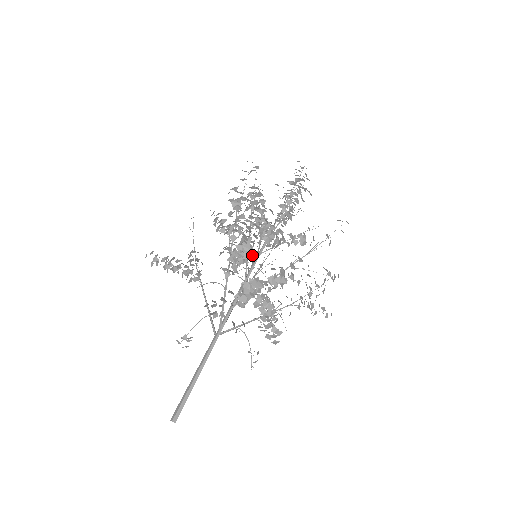
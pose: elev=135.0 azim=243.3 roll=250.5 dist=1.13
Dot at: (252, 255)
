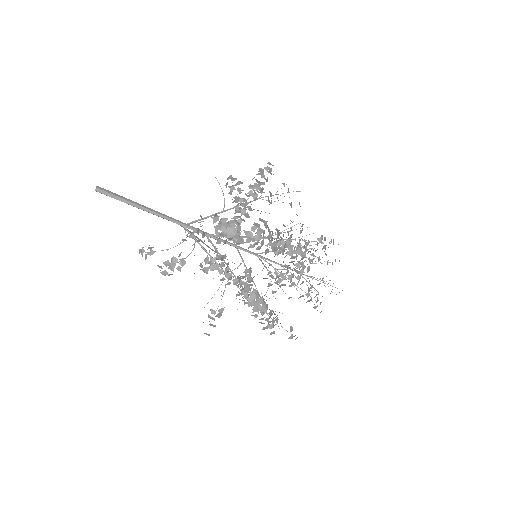
Dot at: occluded
